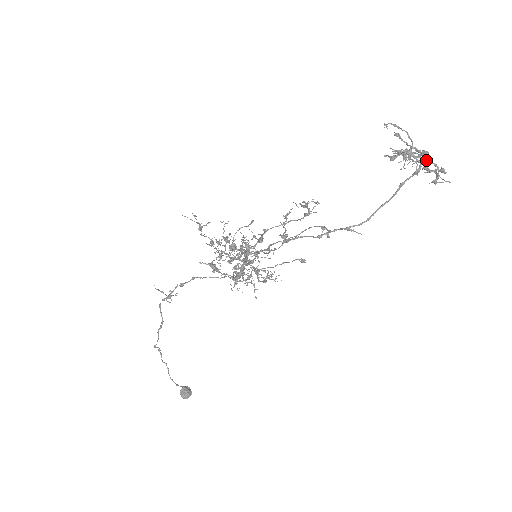
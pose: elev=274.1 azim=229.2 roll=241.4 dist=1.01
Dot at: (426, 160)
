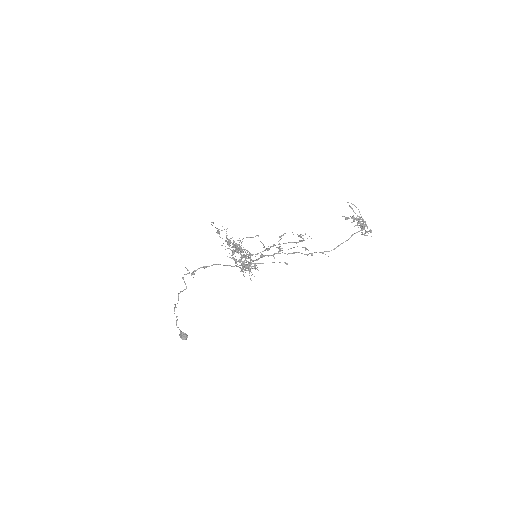
Dot at: (366, 226)
